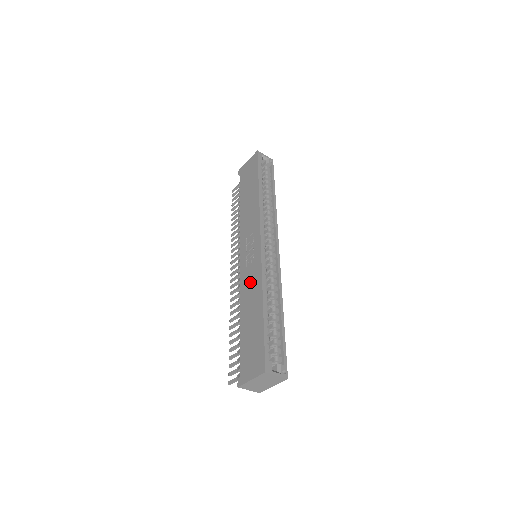
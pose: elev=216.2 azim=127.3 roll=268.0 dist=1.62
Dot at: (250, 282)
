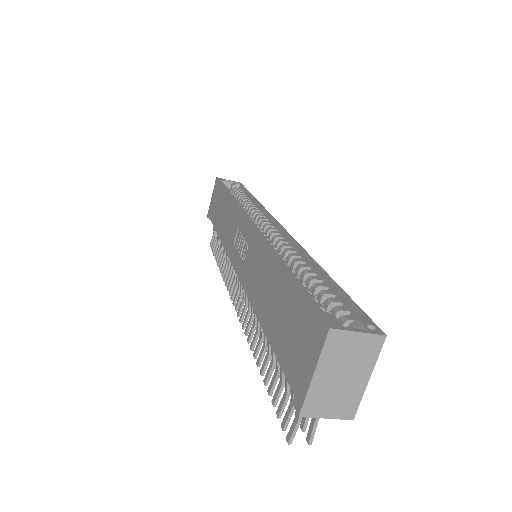
Dot at: (254, 269)
